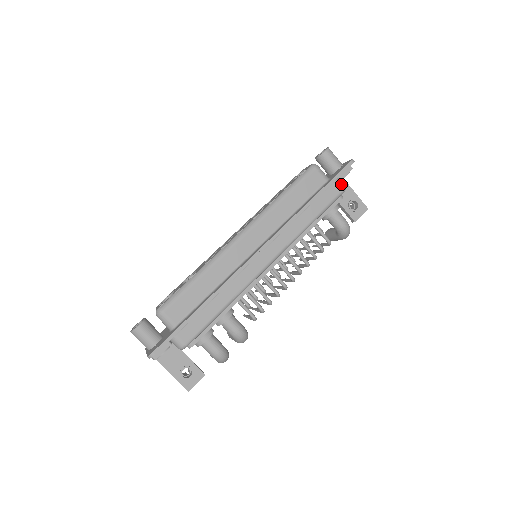
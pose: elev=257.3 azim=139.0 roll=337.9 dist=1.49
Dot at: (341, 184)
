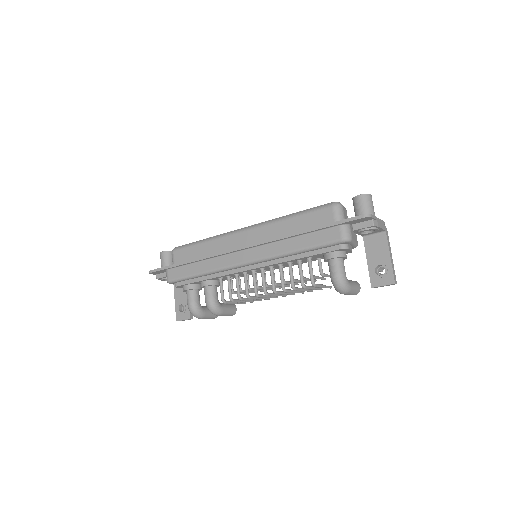
Dot at: (343, 232)
